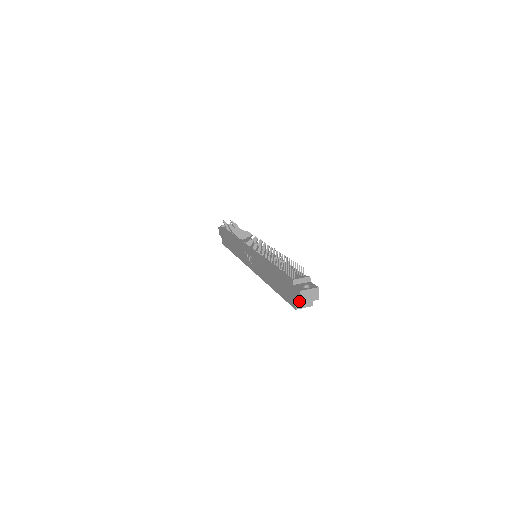
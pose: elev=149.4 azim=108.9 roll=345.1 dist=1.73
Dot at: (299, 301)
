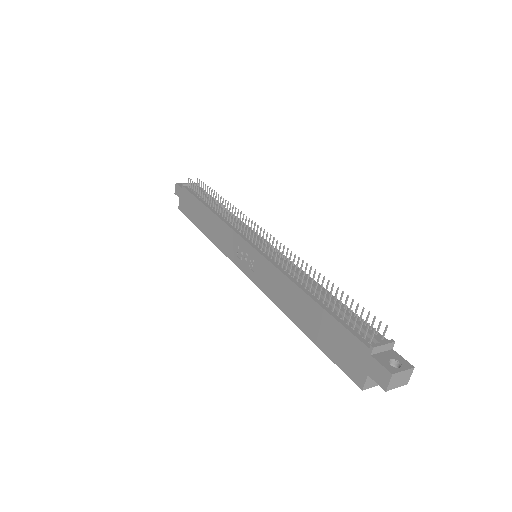
Dot at: (381, 386)
